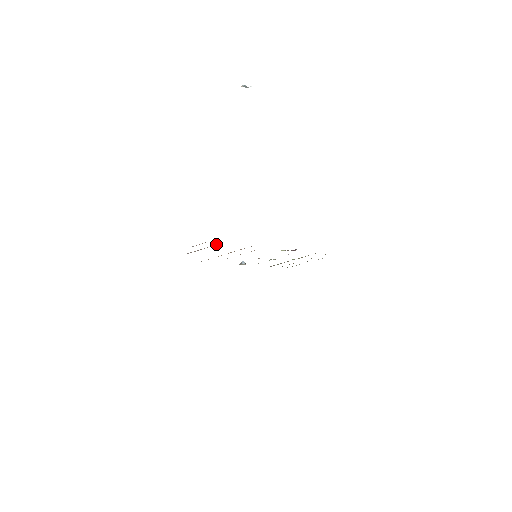
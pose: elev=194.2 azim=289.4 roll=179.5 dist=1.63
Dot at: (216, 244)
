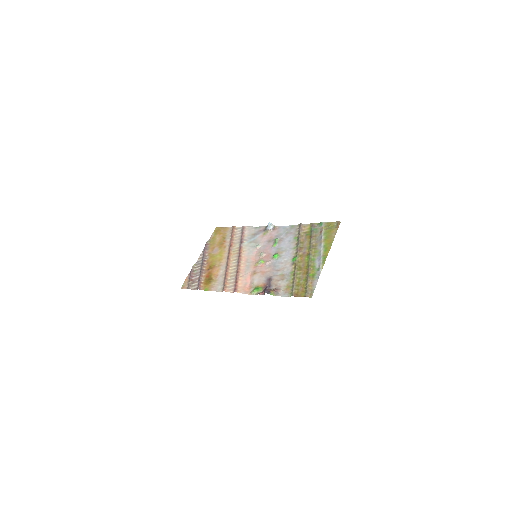
Dot at: (198, 283)
